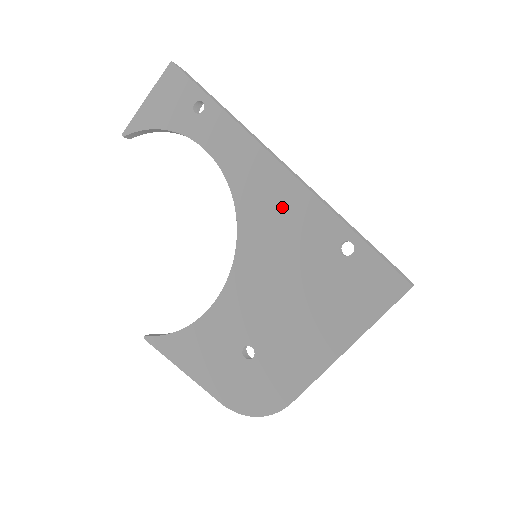
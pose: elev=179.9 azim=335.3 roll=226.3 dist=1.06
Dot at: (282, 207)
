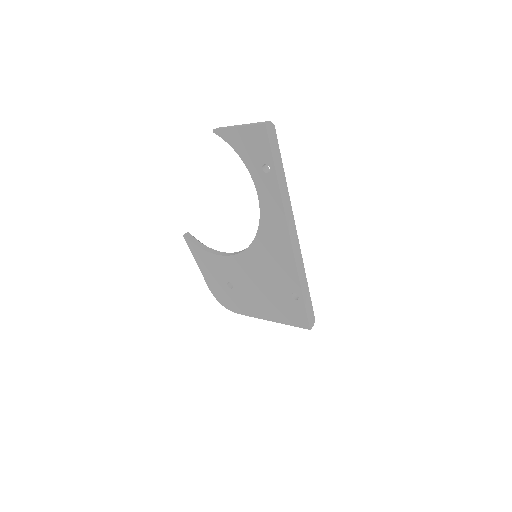
Dot at: (279, 256)
